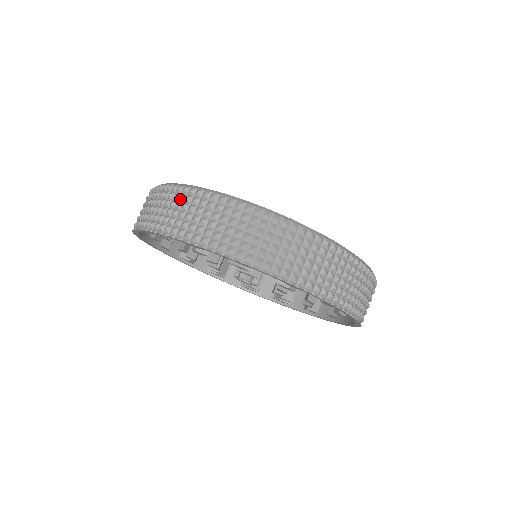
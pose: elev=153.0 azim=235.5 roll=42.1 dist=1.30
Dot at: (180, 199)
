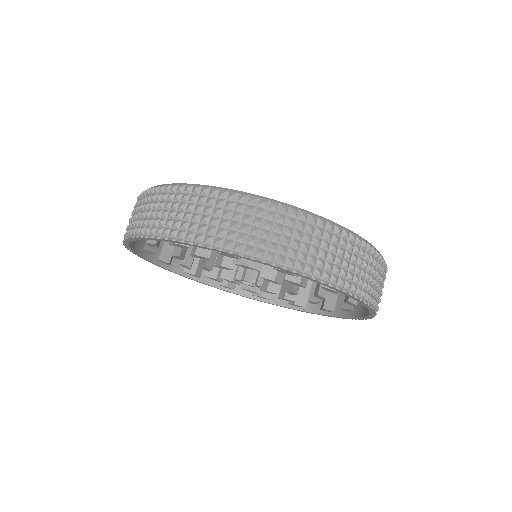
Dot at: (135, 207)
